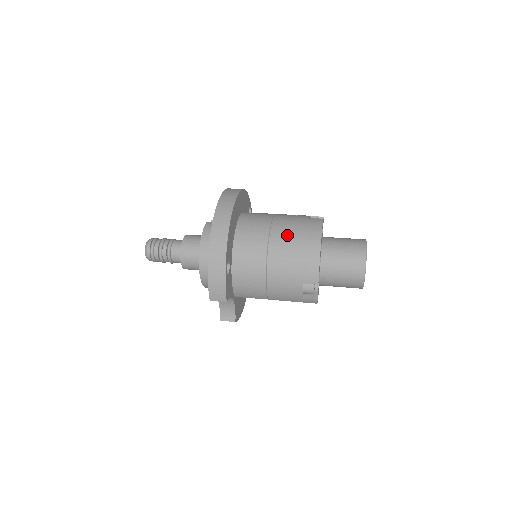
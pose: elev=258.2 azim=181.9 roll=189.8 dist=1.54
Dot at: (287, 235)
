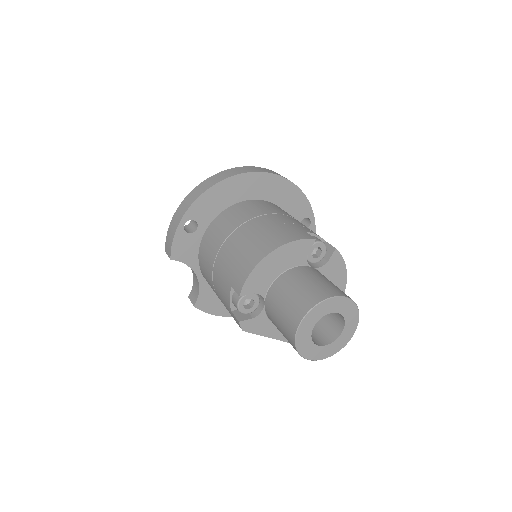
Dot at: (260, 228)
